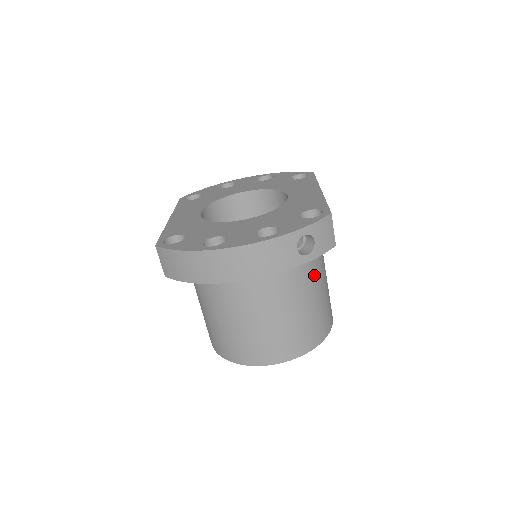
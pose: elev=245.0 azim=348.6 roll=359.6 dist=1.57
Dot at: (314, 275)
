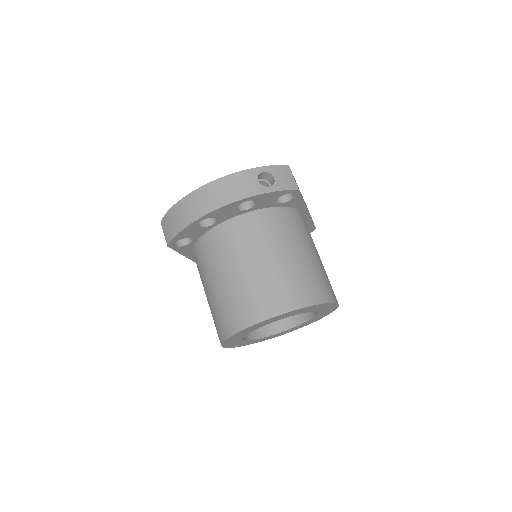
Dot at: (297, 238)
